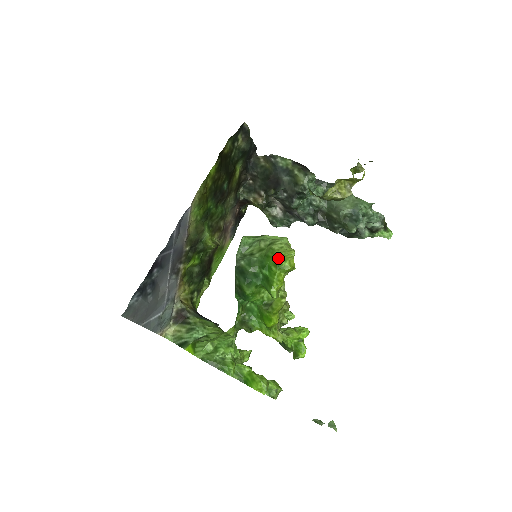
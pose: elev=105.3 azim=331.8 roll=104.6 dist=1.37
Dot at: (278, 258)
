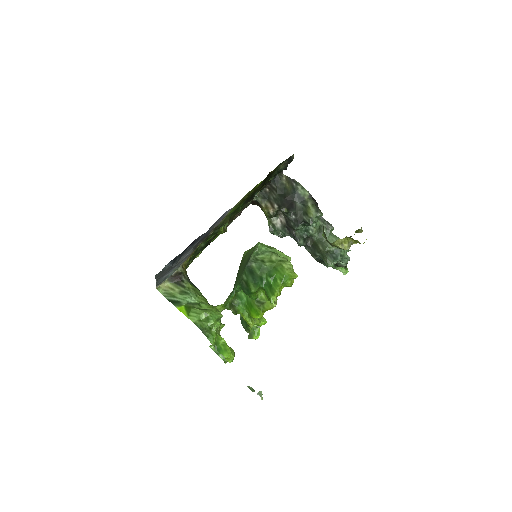
Dot at: (285, 276)
